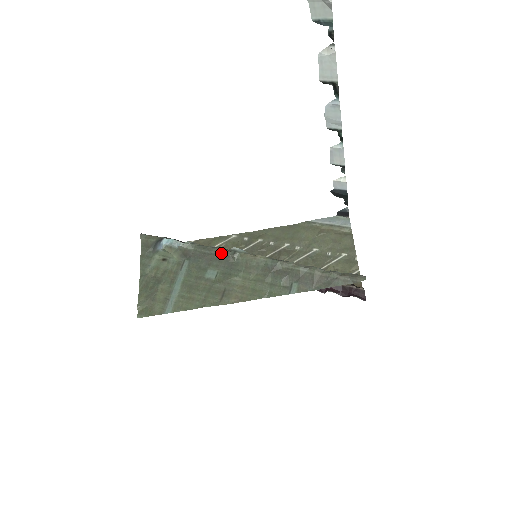
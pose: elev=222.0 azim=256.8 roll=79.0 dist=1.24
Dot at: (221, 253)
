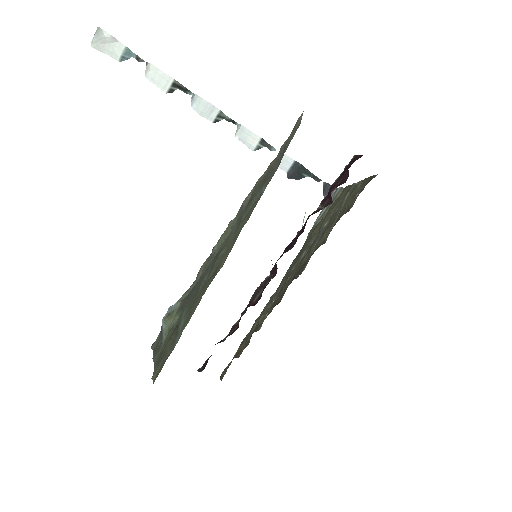
Dot at: (205, 264)
